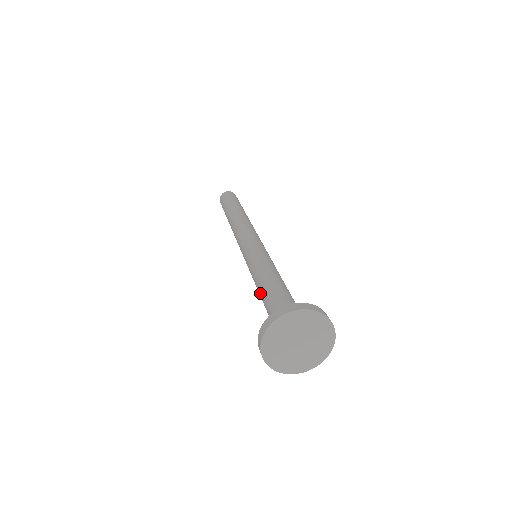
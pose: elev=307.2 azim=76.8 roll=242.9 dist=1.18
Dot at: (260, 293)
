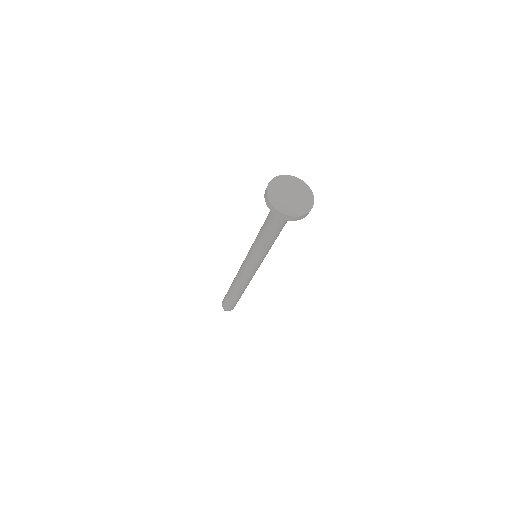
Dot at: (262, 227)
